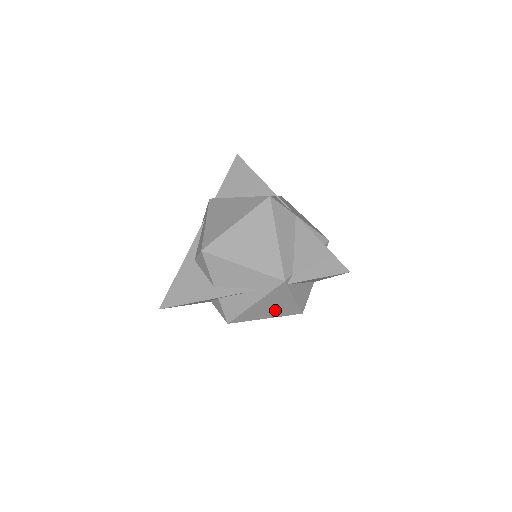
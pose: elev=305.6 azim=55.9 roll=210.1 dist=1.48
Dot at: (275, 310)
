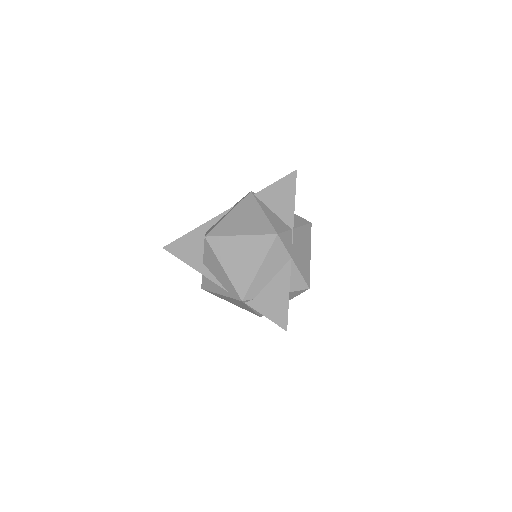
Dot at: occluded
